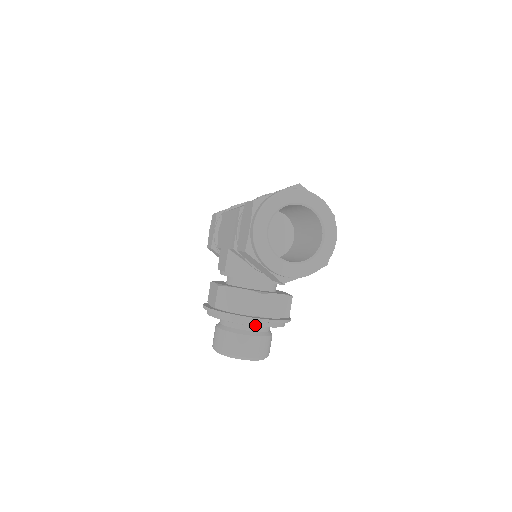
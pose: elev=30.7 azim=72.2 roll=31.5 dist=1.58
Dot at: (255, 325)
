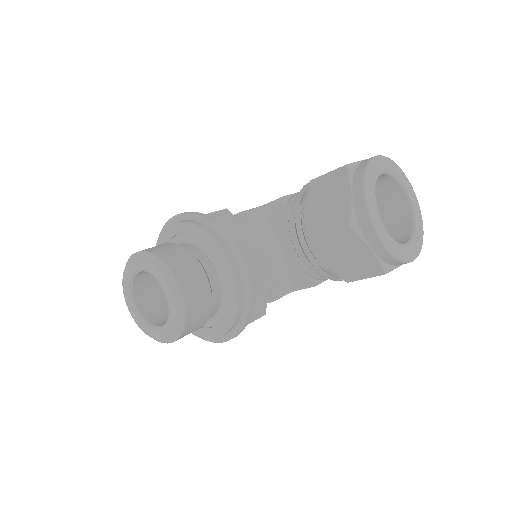
Dot at: (233, 267)
